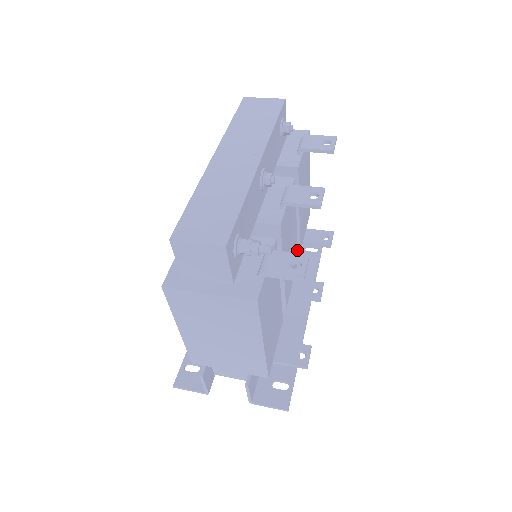
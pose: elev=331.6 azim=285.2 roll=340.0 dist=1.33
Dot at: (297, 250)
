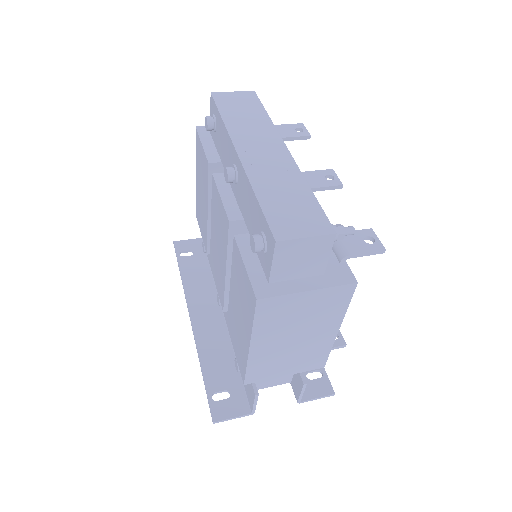
Dot at: occluded
